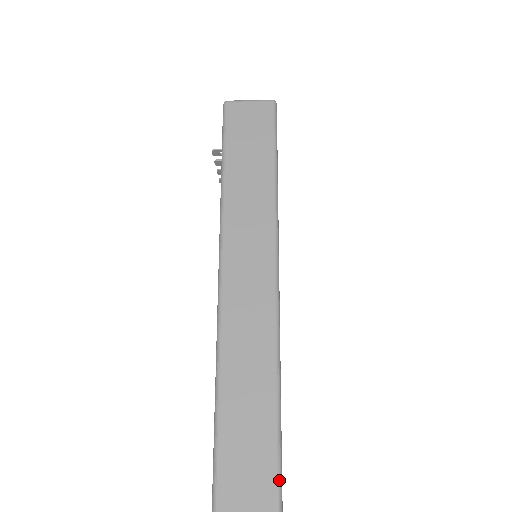
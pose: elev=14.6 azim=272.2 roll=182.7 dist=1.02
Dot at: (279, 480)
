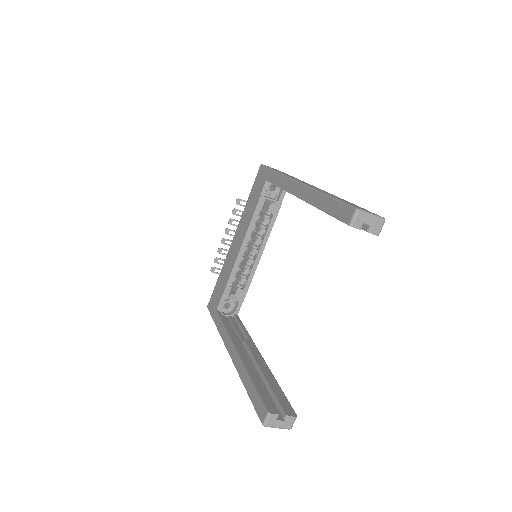
Dot at: occluded
